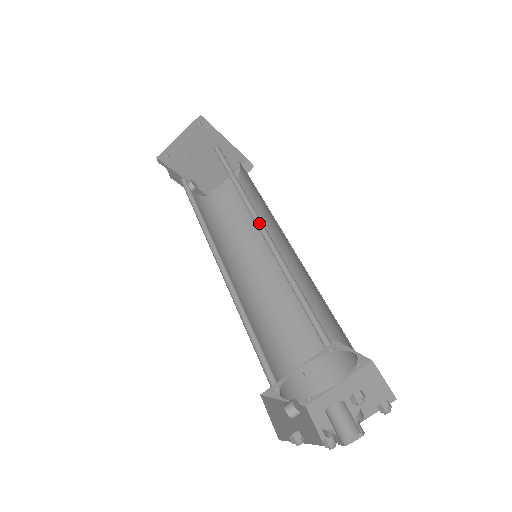
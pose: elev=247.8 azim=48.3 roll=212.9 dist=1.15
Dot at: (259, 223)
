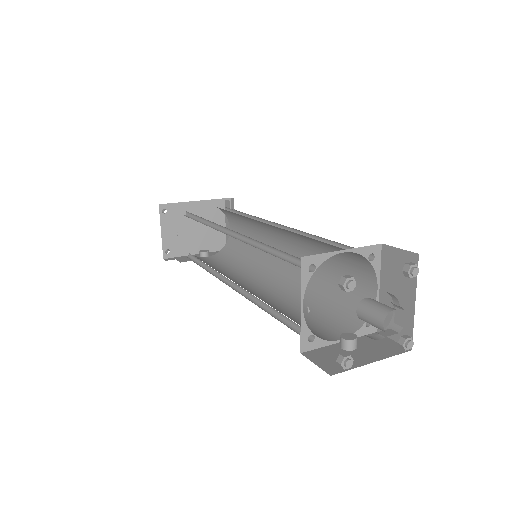
Dot at: (229, 232)
